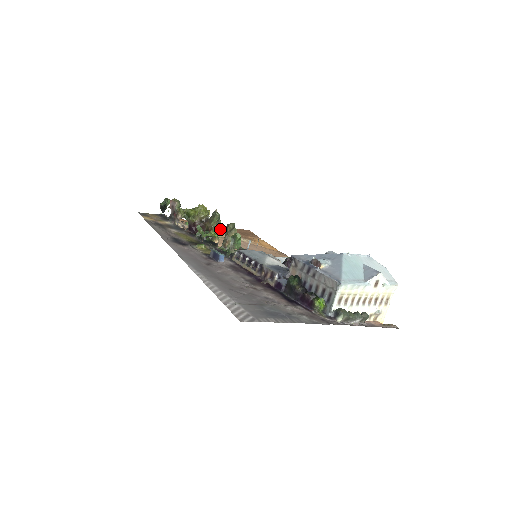
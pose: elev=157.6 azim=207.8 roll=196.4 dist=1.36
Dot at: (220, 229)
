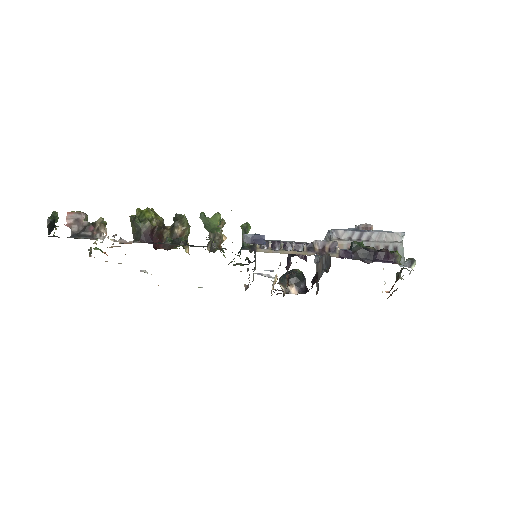
Dot at: occluded
